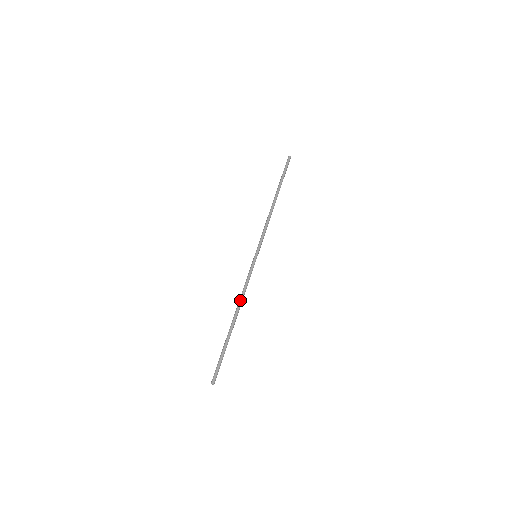
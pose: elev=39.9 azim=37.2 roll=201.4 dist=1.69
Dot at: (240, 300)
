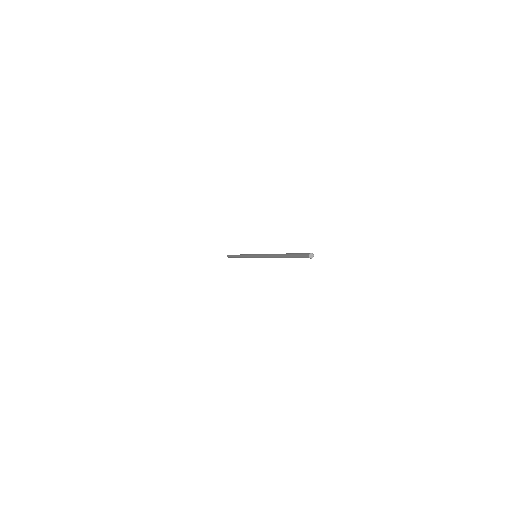
Dot at: occluded
